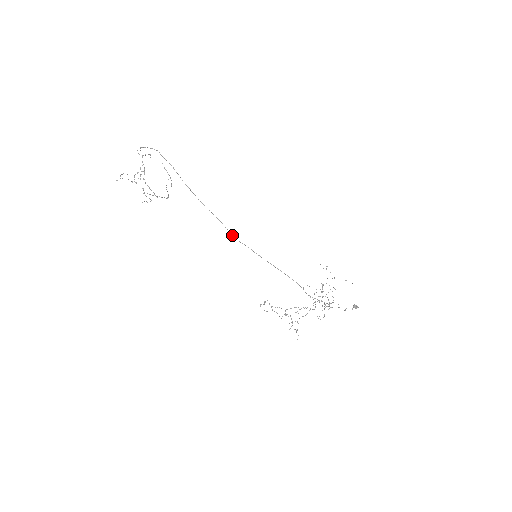
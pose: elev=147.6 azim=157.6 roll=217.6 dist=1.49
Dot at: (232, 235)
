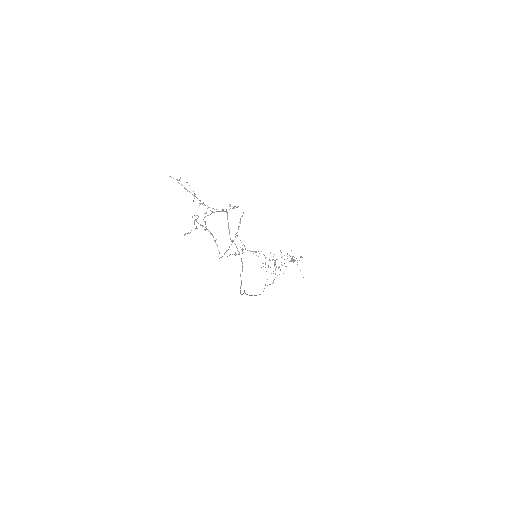
Dot at: occluded
